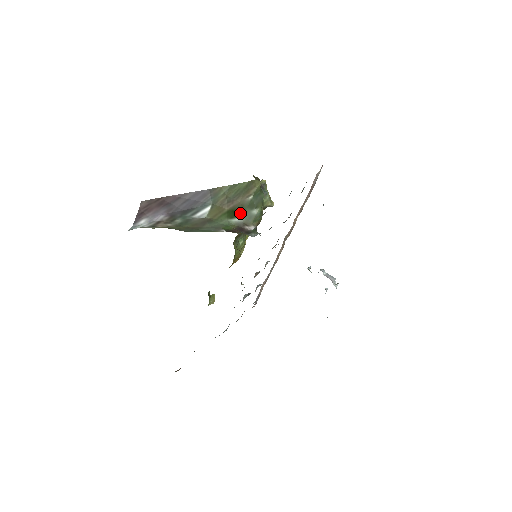
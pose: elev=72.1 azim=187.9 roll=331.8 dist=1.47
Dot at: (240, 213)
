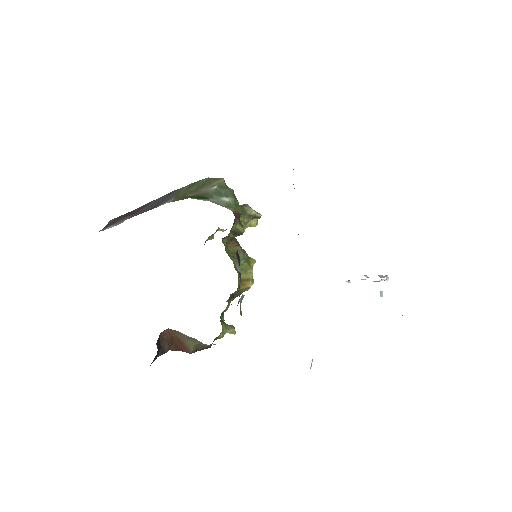
Dot at: (206, 198)
